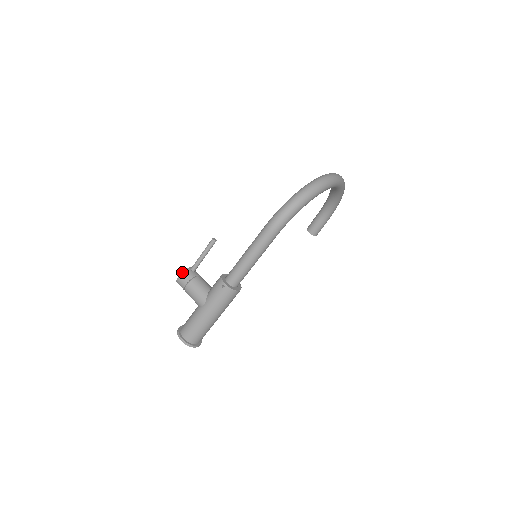
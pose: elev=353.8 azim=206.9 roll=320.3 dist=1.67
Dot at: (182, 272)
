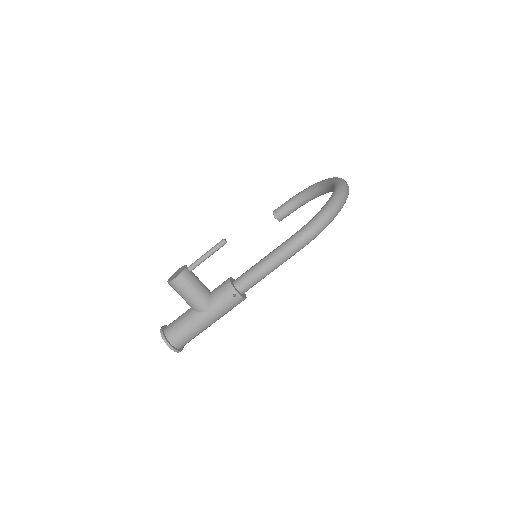
Dot at: (180, 273)
